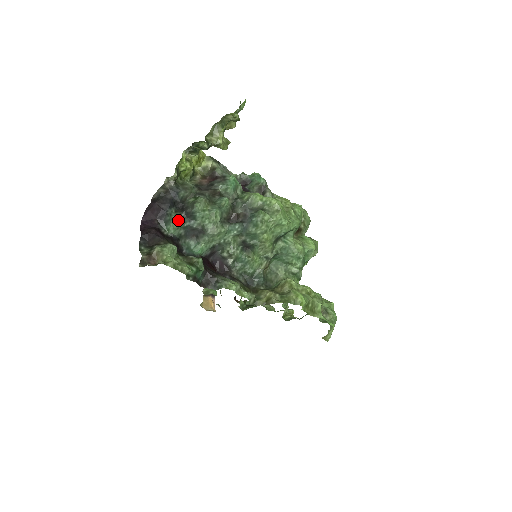
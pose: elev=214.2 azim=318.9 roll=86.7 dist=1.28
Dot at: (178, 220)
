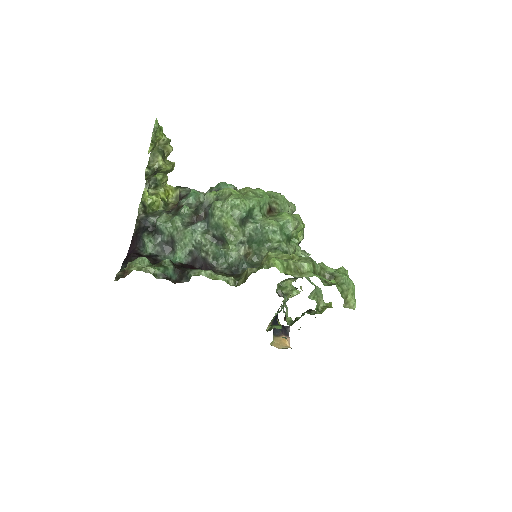
Dot at: (151, 240)
